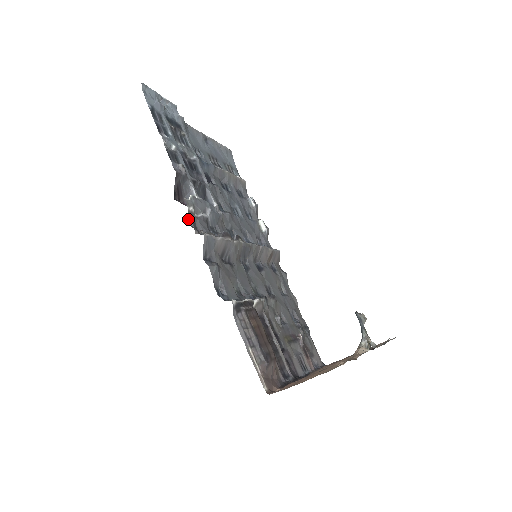
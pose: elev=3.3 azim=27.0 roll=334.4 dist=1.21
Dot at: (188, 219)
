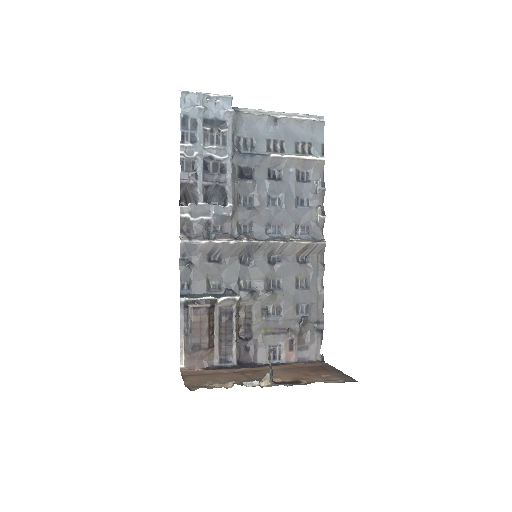
Dot at: (180, 224)
